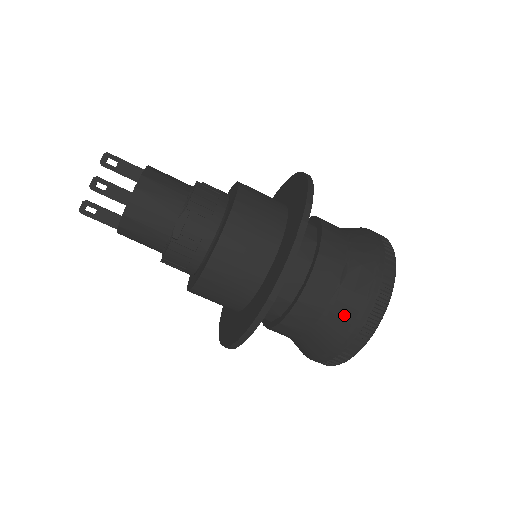
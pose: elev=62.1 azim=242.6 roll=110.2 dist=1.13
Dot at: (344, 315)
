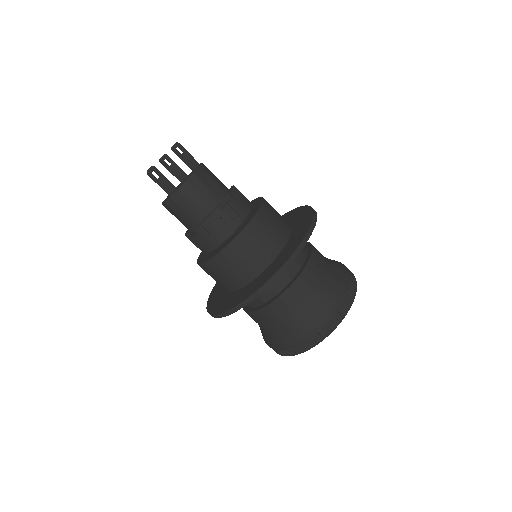
Dot at: (328, 295)
